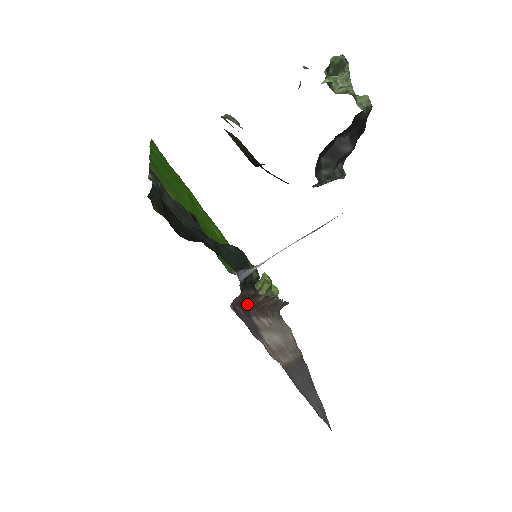
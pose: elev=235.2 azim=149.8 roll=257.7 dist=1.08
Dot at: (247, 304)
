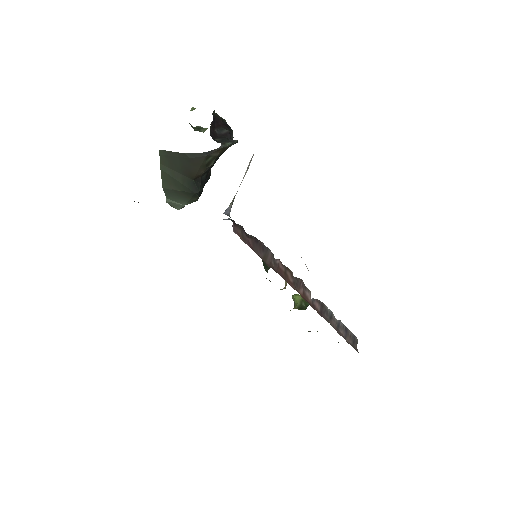
Dot at: (266, 261)
